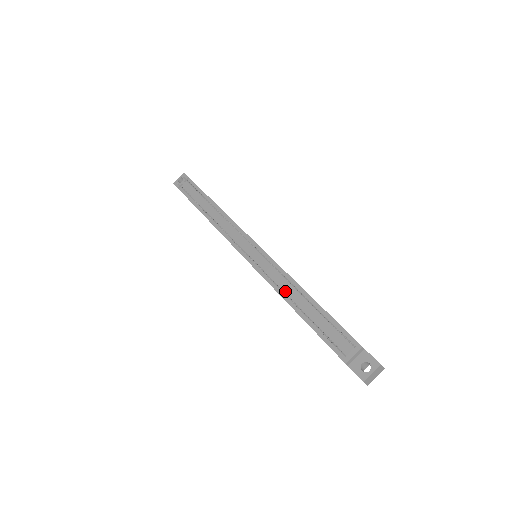
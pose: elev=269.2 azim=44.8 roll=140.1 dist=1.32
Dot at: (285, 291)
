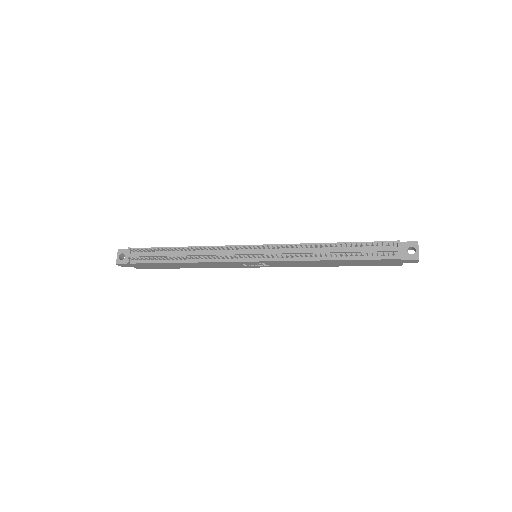
Dot at: (311, 255)
